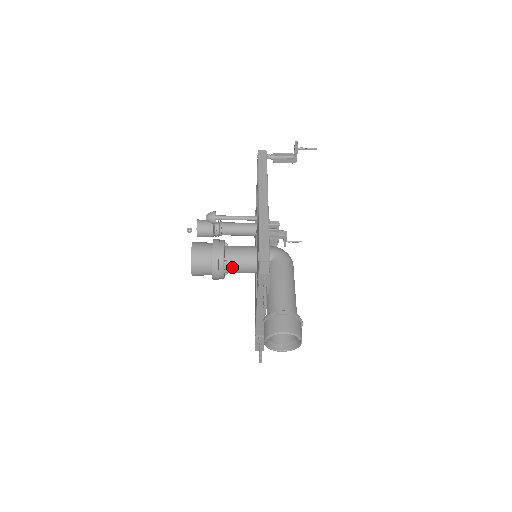
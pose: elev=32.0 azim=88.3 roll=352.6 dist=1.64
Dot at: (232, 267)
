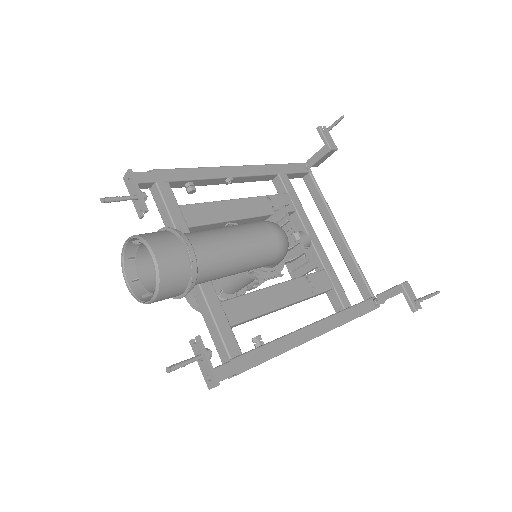
Dot at: occluded
